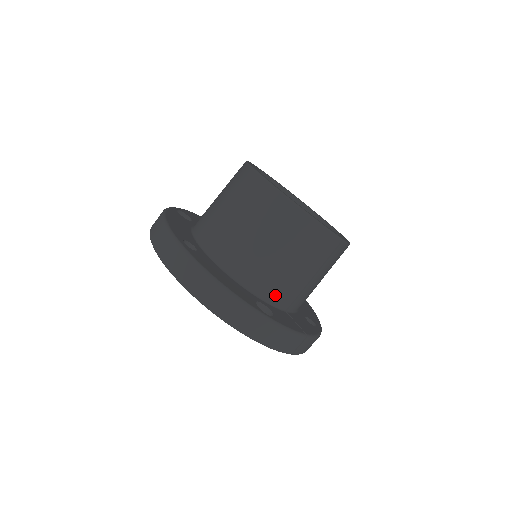
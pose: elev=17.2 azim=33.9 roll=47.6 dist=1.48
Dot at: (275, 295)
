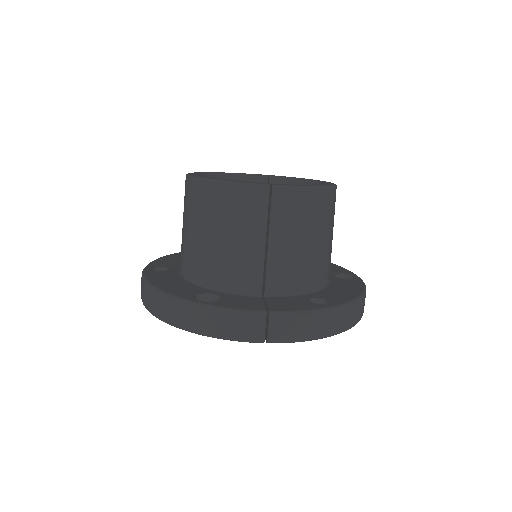
Dot at: (231, 281)
